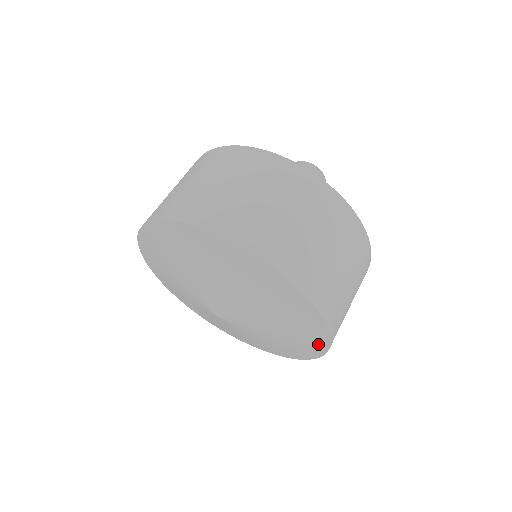
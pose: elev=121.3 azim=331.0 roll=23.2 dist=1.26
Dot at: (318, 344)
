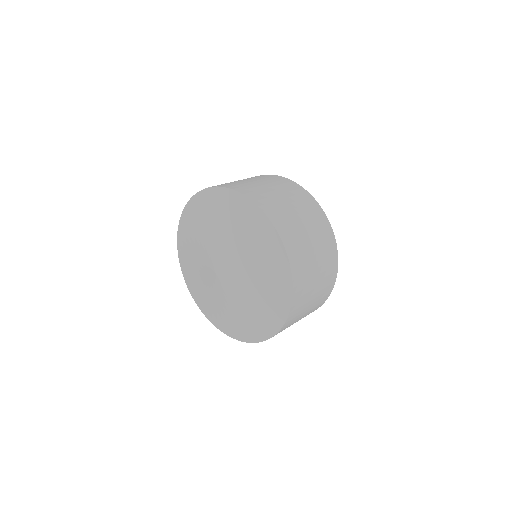
Dot at: (279, 315)
